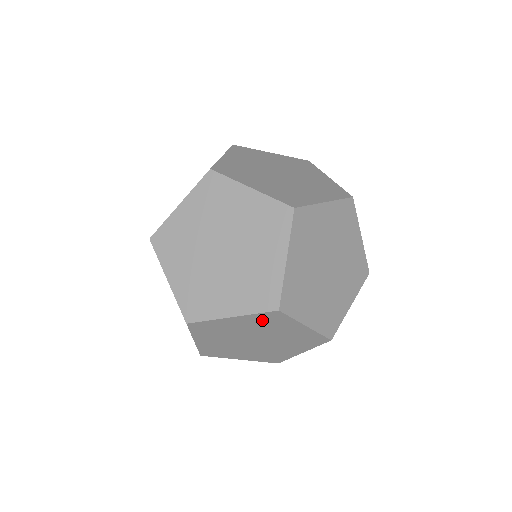
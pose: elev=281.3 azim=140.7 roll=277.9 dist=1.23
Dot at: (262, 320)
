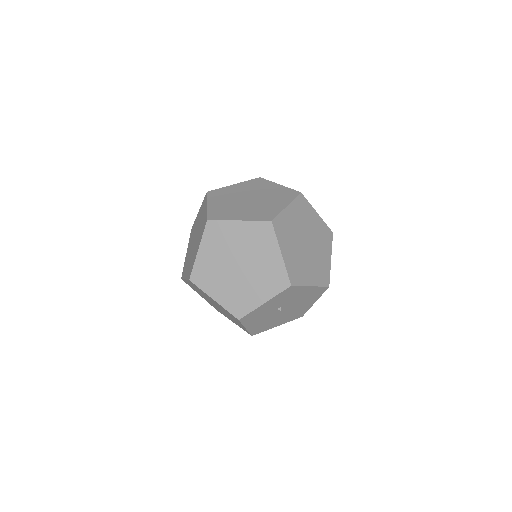
Dot at: (299, 208)
